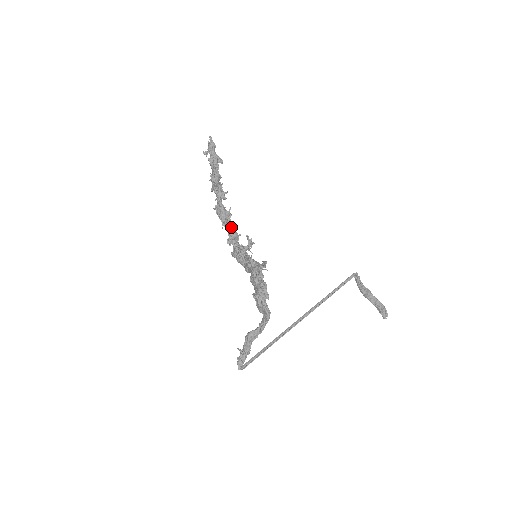
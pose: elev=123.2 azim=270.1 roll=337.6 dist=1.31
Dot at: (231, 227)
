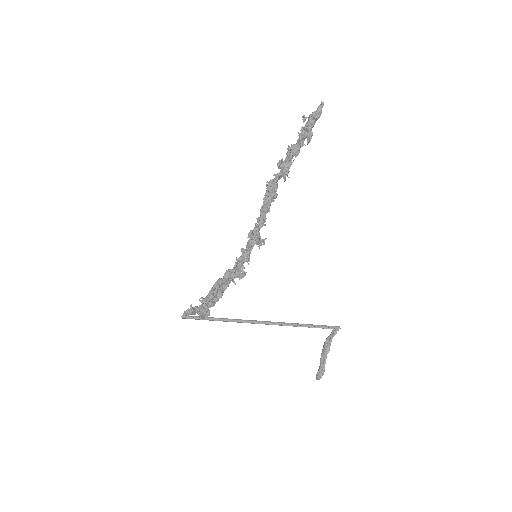
Dot at: (267, 210)
